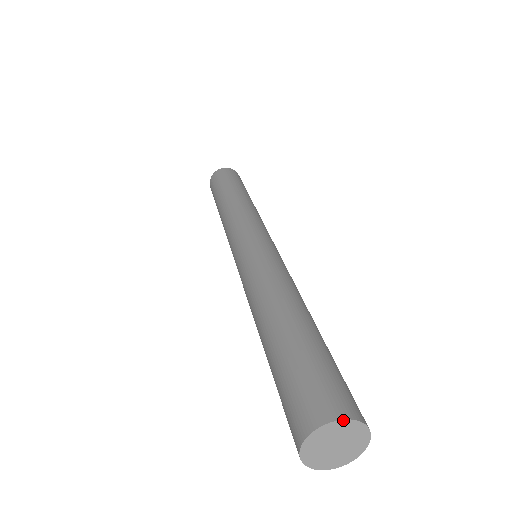
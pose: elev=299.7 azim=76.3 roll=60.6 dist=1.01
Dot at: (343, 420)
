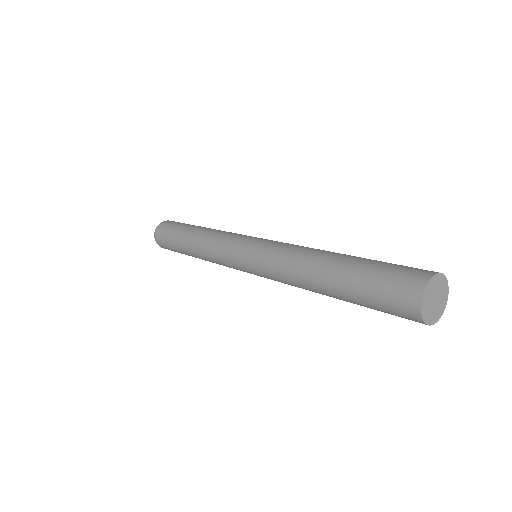
Dot at: (437, 274)
